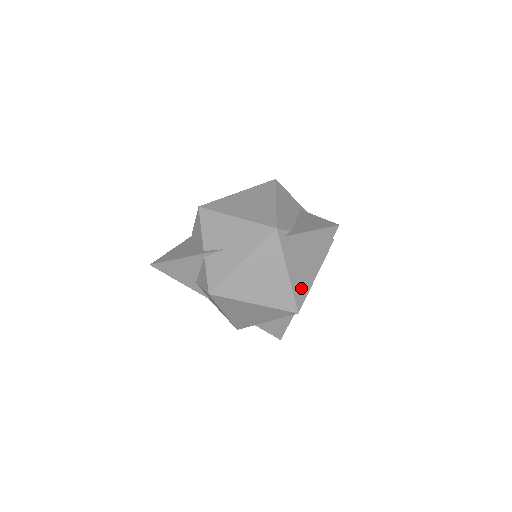
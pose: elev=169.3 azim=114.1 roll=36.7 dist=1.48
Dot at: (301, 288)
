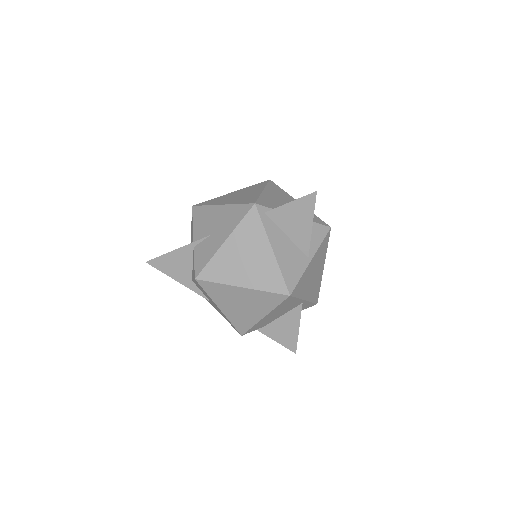
Dot at: (291, 269)
